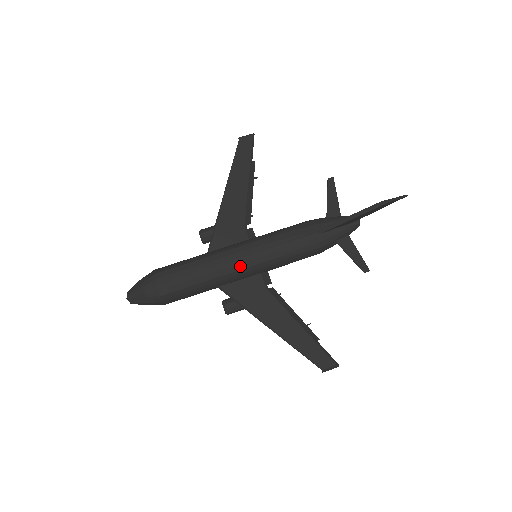
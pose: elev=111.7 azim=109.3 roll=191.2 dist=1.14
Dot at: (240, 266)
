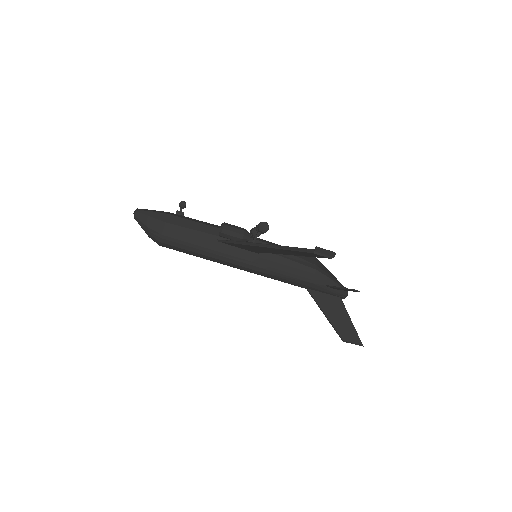
Dot at: occluded
